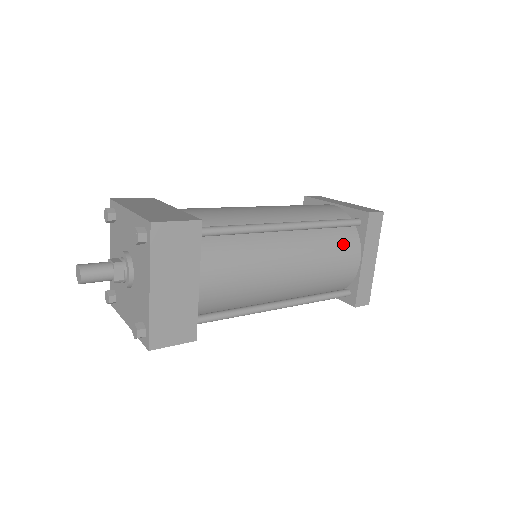
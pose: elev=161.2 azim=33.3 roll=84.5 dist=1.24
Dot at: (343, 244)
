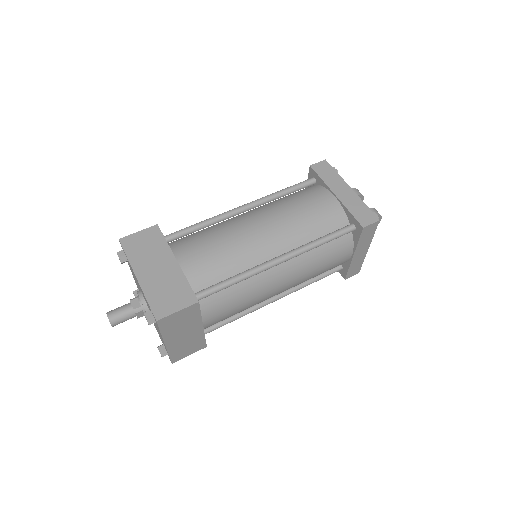
Dot at: (306, 195)
